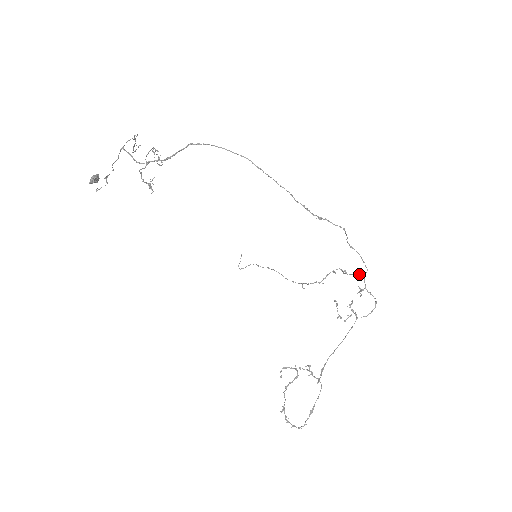
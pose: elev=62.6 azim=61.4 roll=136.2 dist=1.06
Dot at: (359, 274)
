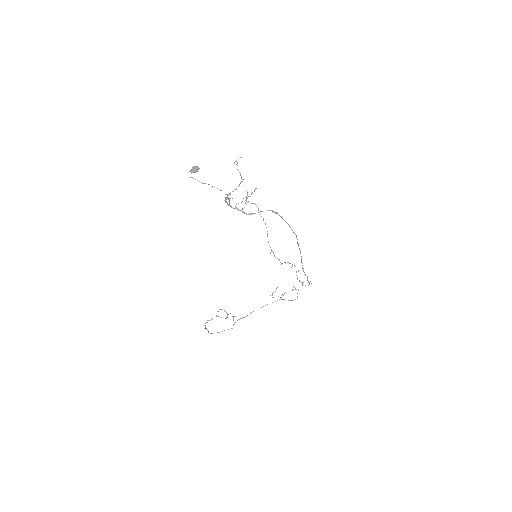
Dot at: (302, 283)
